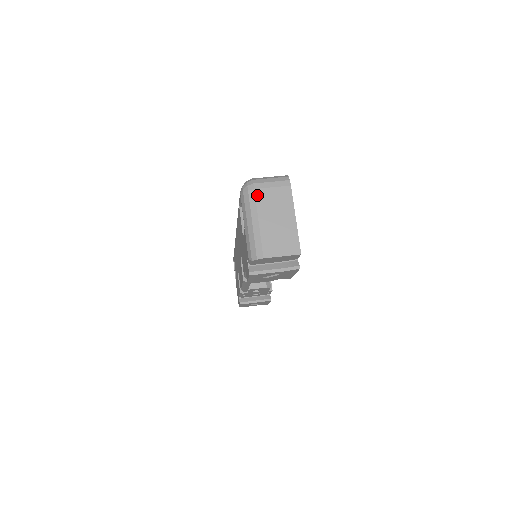
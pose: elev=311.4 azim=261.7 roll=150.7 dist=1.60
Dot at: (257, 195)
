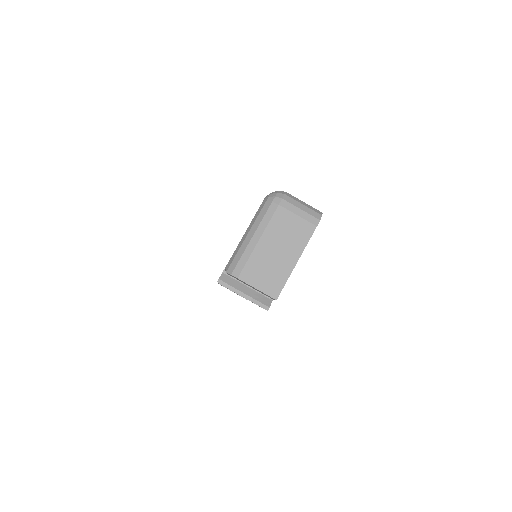
Dot at: (277, 212)
